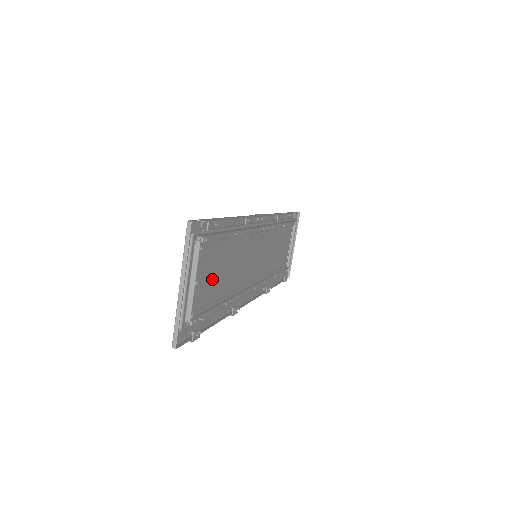
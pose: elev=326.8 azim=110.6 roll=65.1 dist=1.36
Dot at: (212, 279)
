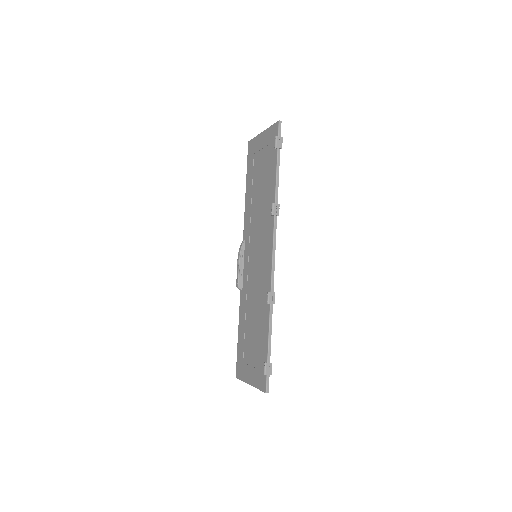
Dot at: (262, 172)
